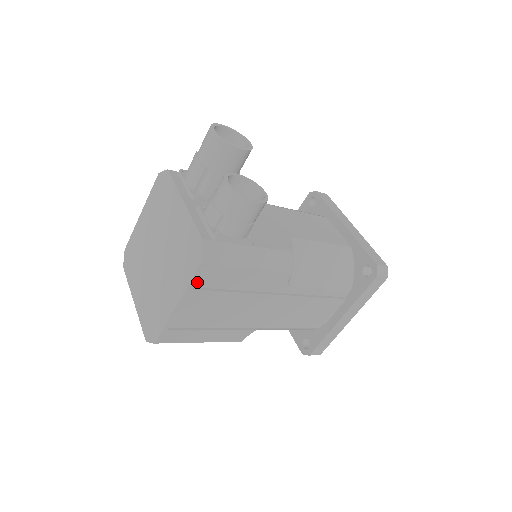
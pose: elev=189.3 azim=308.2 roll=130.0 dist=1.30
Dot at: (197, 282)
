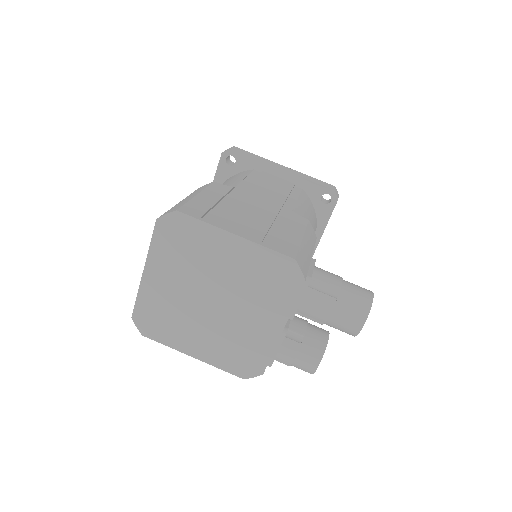
Dot at: occluded
